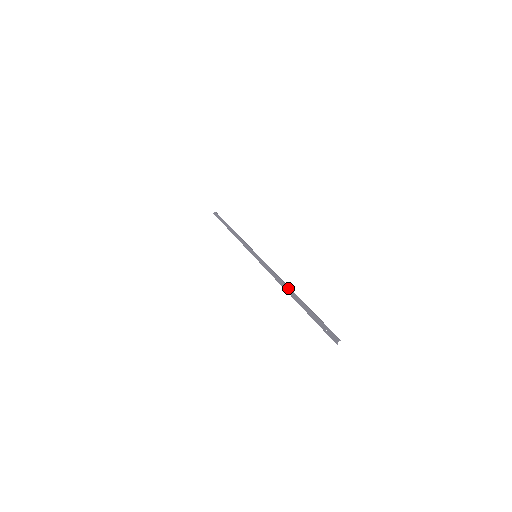
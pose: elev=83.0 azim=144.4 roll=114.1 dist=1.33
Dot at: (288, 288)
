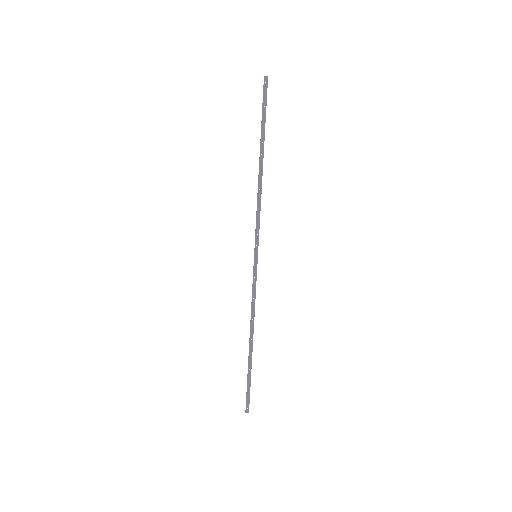
Dot at: occluded
